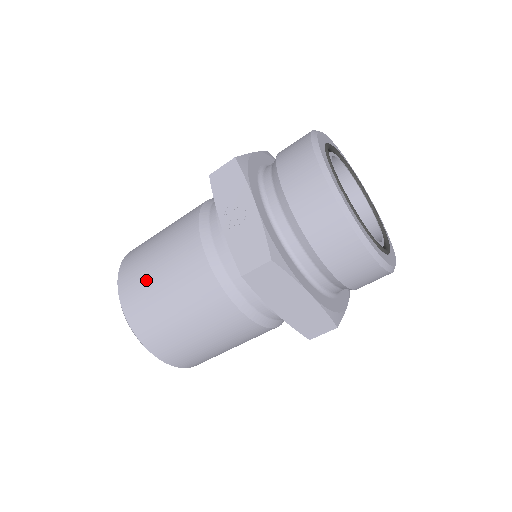
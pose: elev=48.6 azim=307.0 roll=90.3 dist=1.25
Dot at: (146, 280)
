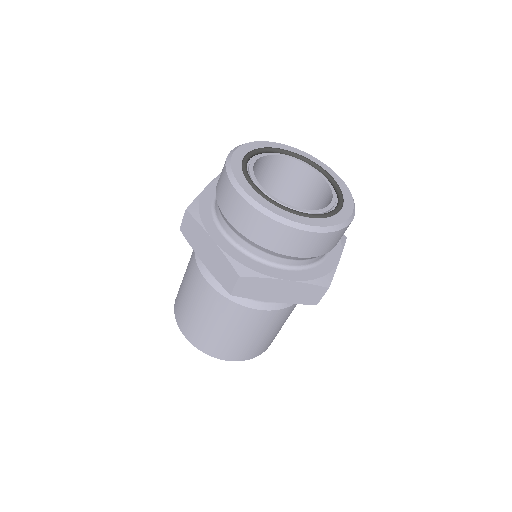
Dot at: occluded
